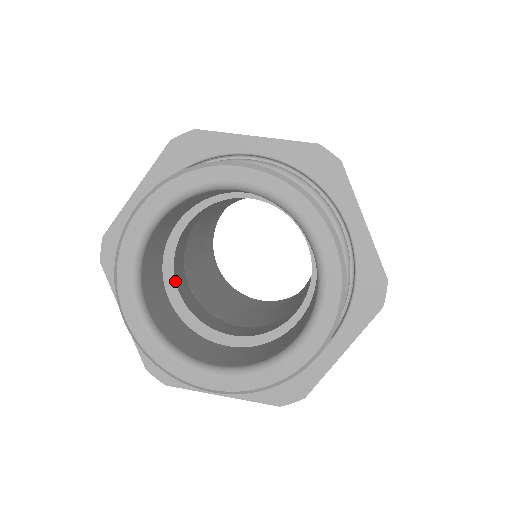
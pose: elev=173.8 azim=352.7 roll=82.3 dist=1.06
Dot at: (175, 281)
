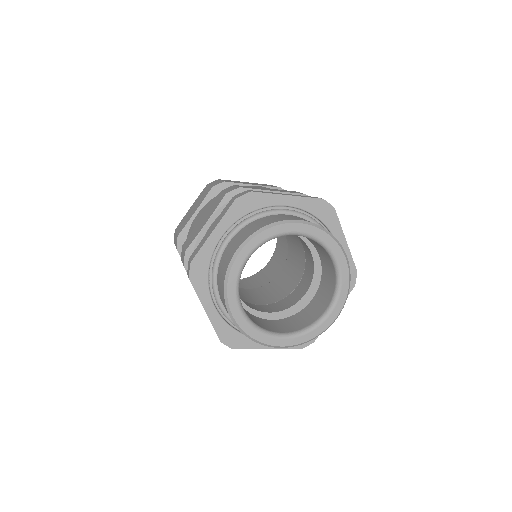
Dot at: occluded
